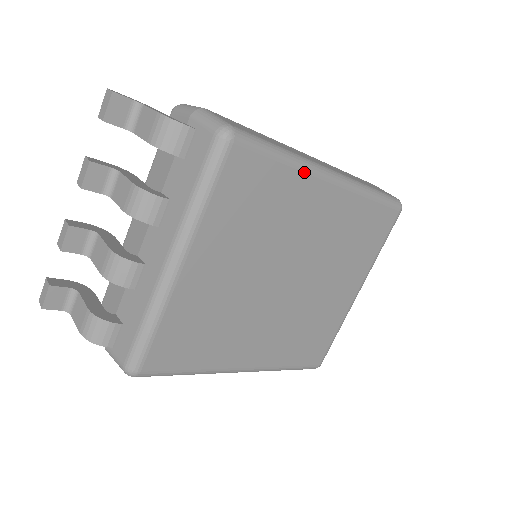
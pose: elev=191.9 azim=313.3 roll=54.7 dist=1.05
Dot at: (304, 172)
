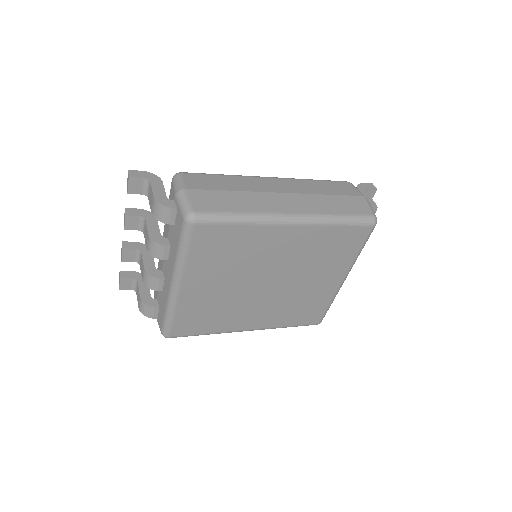
Dot at: (261, 225)
